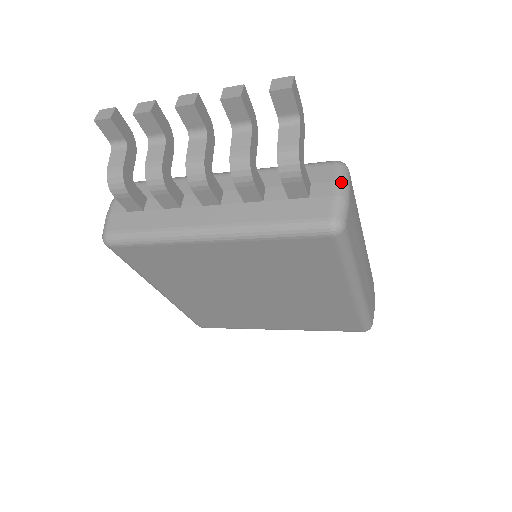
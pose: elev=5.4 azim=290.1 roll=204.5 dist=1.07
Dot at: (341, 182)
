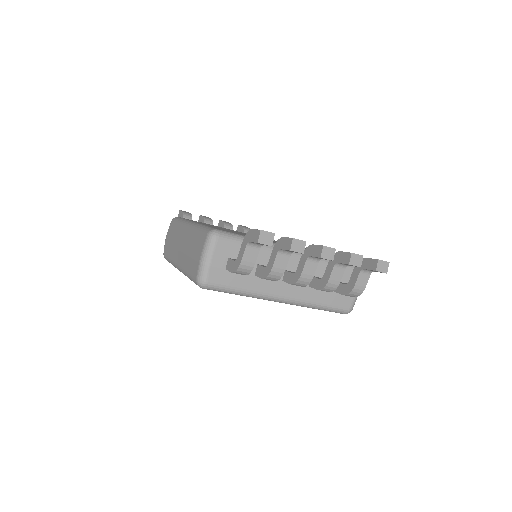
Dot at: occluded
